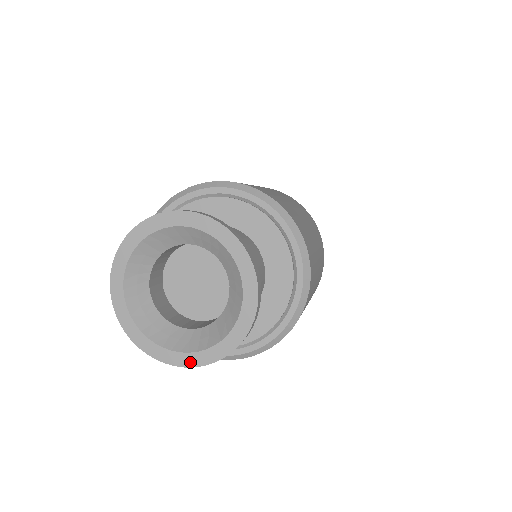
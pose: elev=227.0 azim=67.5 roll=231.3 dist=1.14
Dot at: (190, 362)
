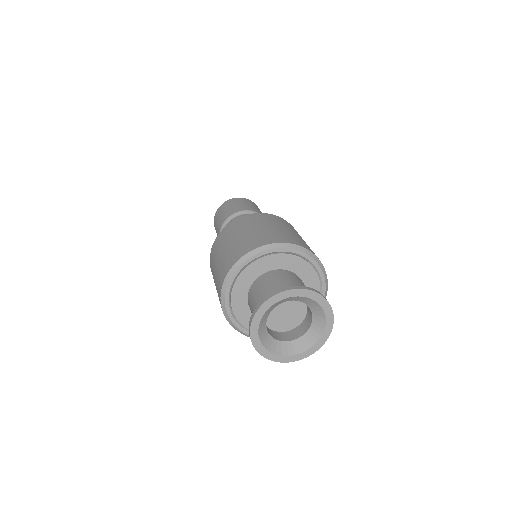
Dot at: (267, 356)
